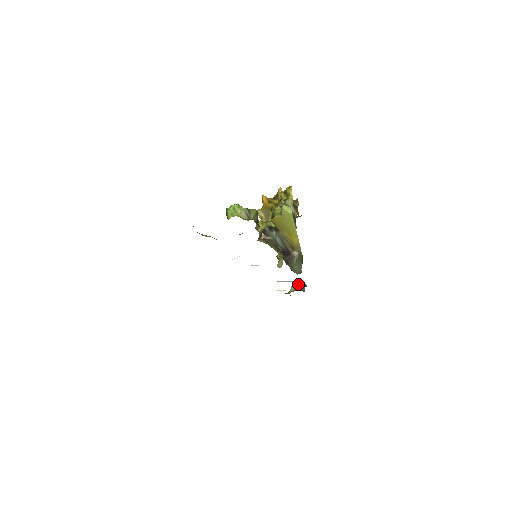
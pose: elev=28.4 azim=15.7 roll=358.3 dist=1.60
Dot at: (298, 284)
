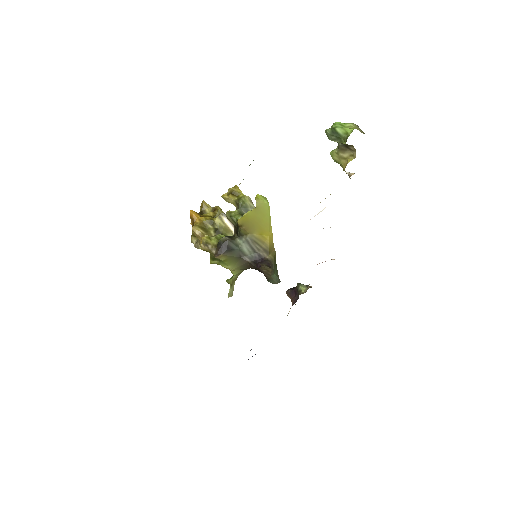
Dot at: (301, 284)
